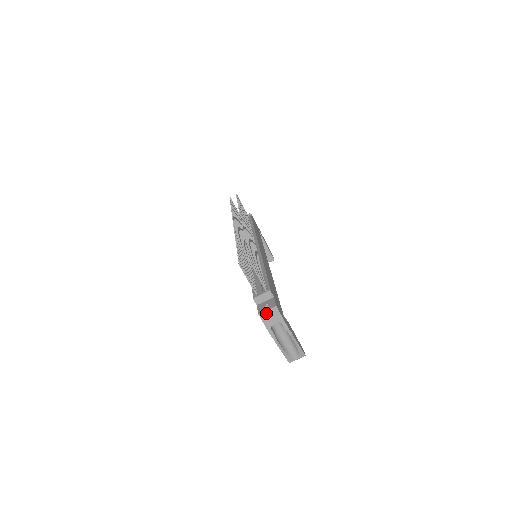
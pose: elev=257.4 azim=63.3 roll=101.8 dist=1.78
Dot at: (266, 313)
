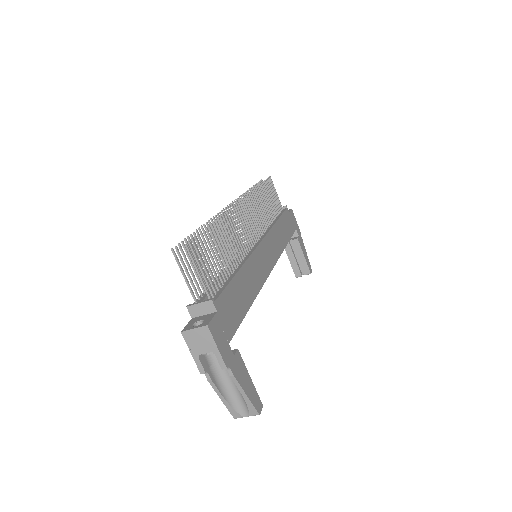
Dot at: (192, 332)
